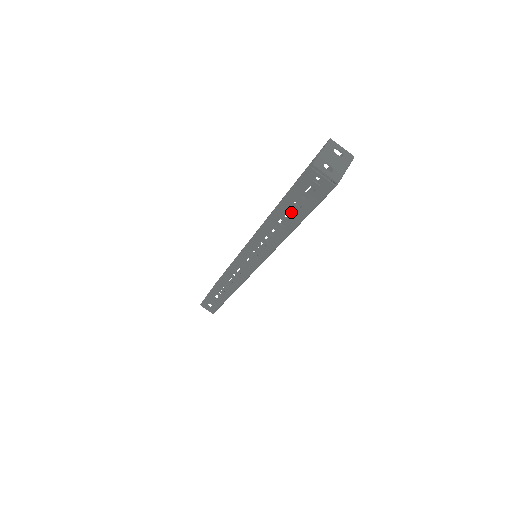
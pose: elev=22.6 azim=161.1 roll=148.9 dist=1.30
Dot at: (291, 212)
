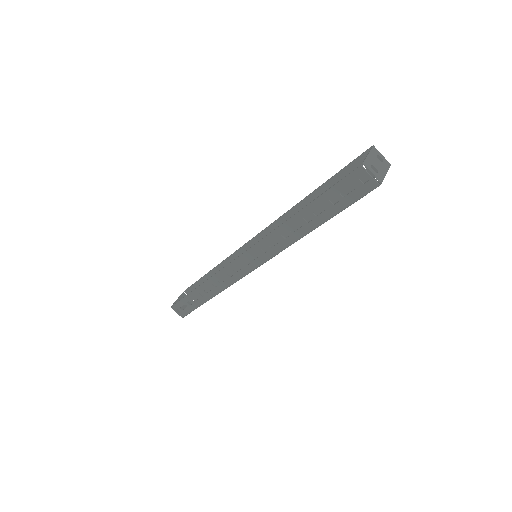
Dot at: occluded
